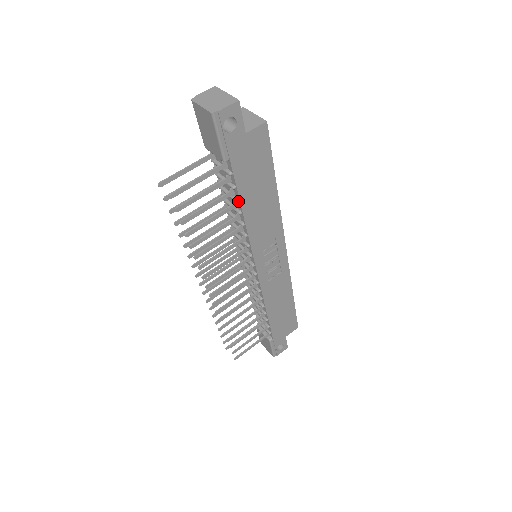
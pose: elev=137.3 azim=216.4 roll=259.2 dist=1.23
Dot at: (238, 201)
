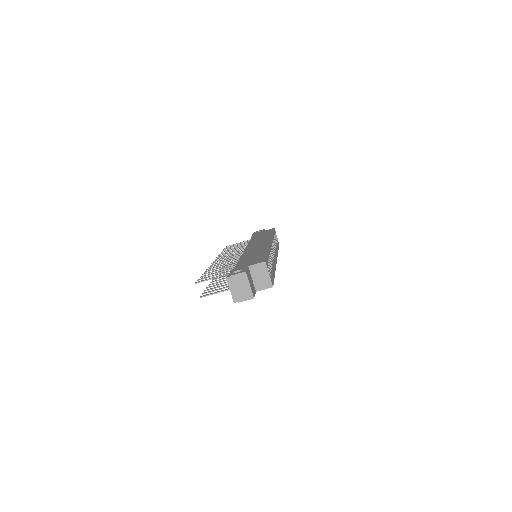
Dot at: occluded
